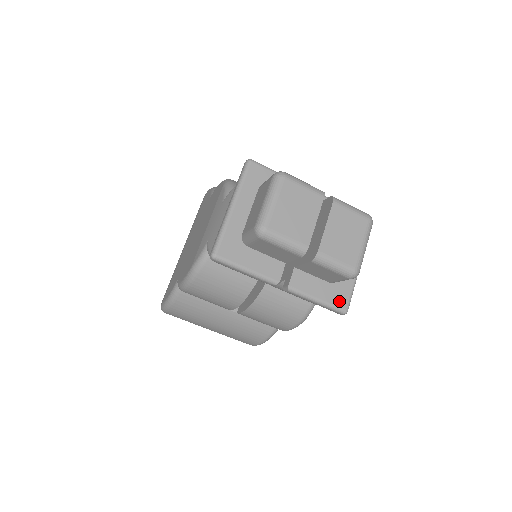
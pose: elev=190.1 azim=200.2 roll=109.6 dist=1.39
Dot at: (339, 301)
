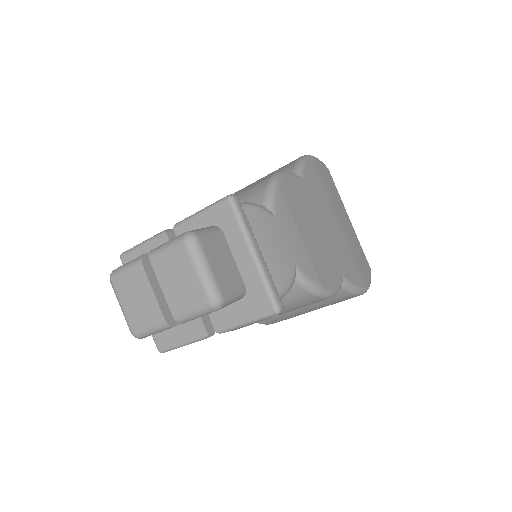
Dot at: (262, 308)
